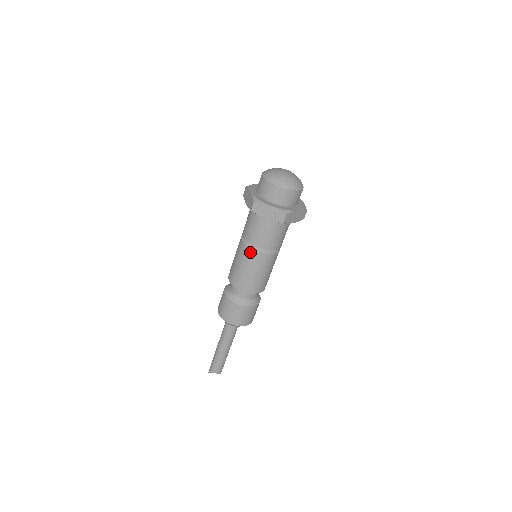
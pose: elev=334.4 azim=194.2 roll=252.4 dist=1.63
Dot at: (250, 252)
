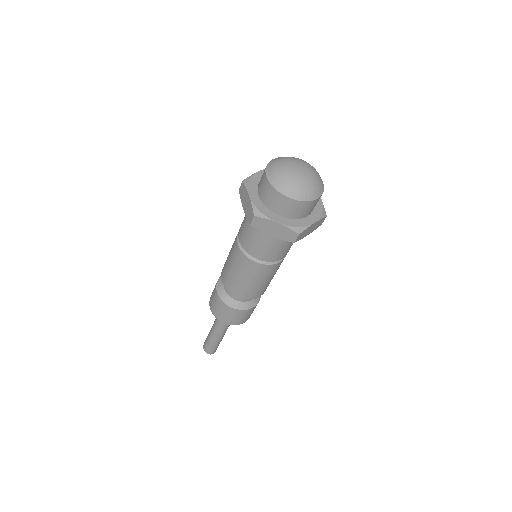
Dot at: (235, 242)
